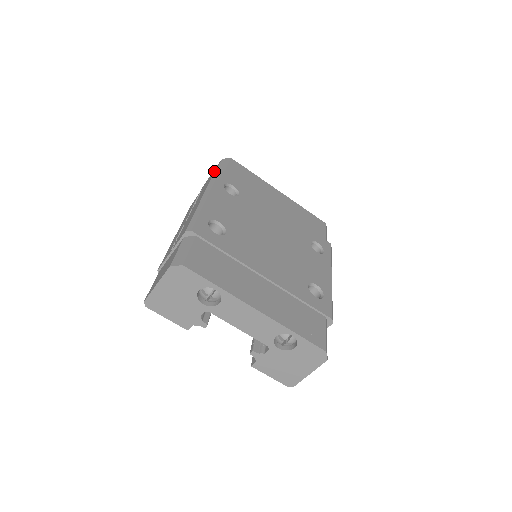
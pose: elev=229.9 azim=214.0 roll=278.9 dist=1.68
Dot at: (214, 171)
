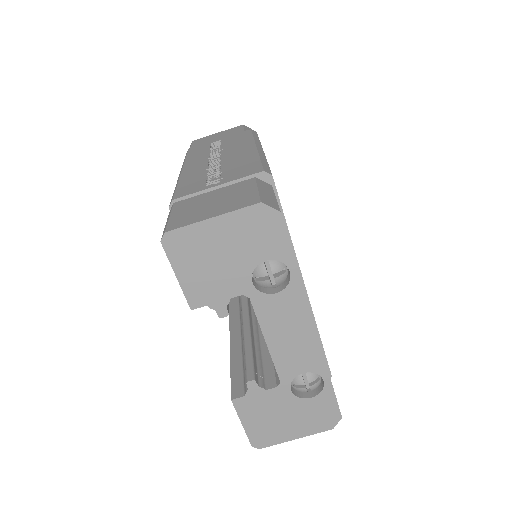
Dot at: occluded
